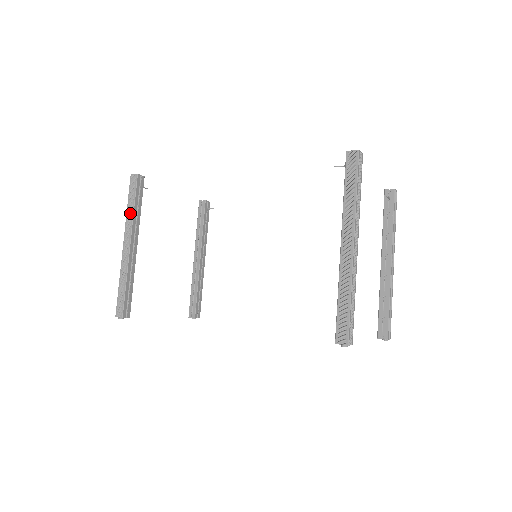
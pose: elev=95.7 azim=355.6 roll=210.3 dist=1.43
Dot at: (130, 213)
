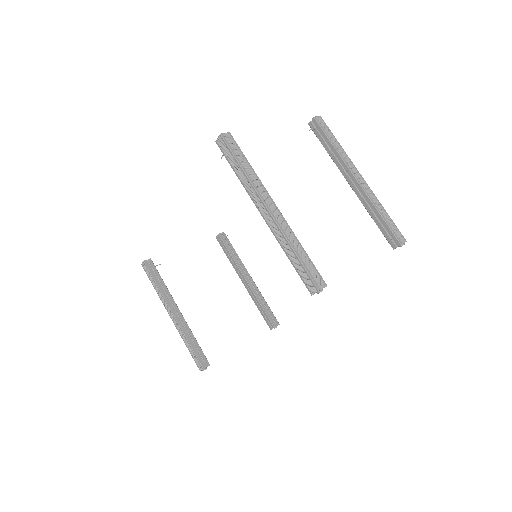
Dot at: (158, 291)
